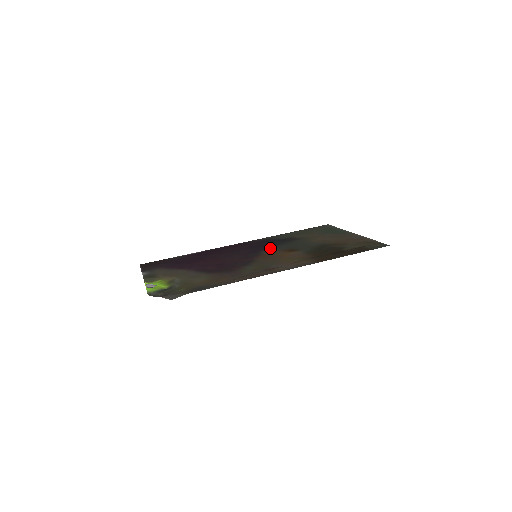
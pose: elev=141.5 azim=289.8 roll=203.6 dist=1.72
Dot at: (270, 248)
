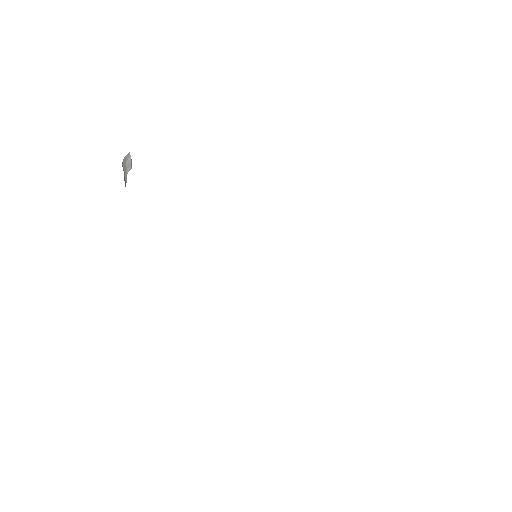
Dot at: occluded
